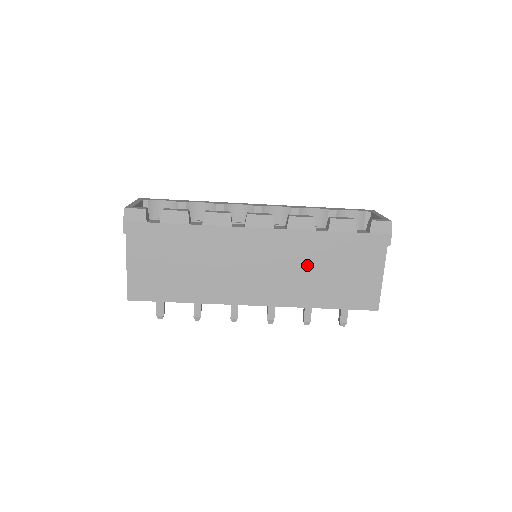
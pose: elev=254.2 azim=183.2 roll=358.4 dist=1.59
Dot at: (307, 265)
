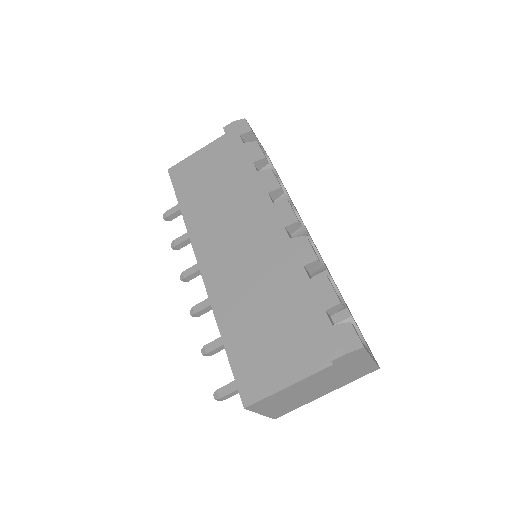
Dot at: (263, 289)
